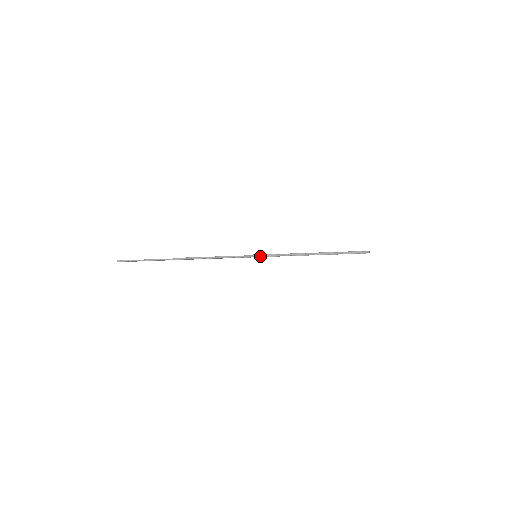
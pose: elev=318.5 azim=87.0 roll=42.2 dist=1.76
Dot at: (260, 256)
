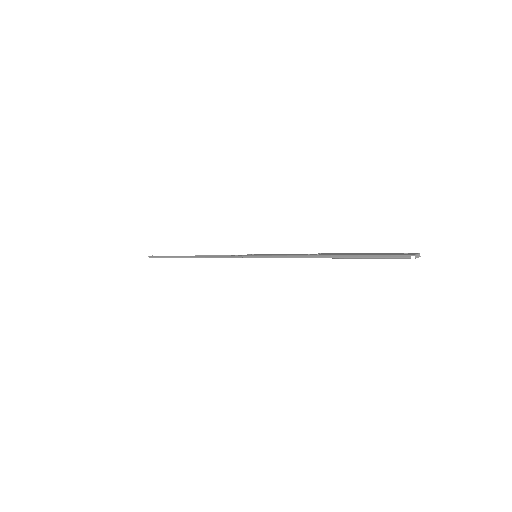
Dot at: (257, 257)
